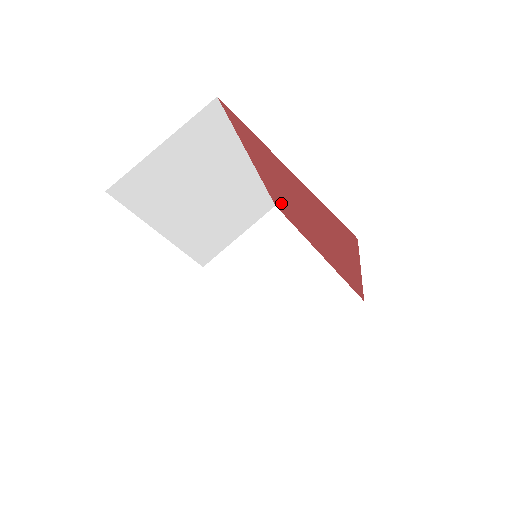
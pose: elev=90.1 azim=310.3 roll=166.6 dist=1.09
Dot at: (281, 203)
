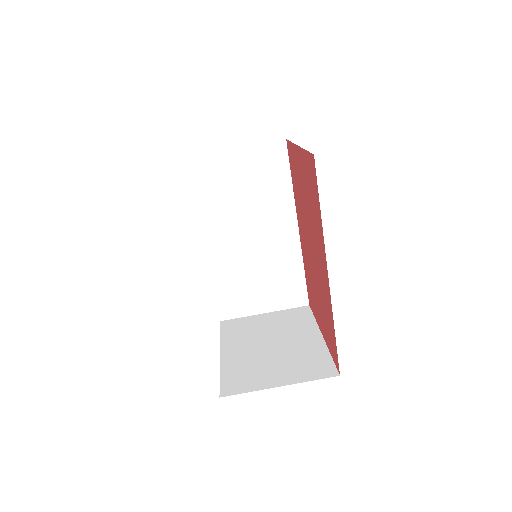
Dot at: (308, 274)
